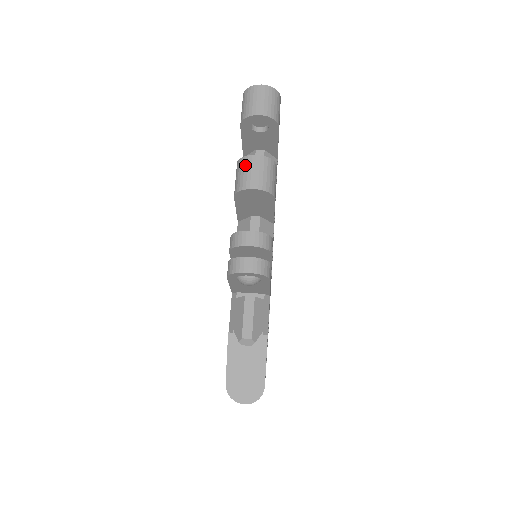
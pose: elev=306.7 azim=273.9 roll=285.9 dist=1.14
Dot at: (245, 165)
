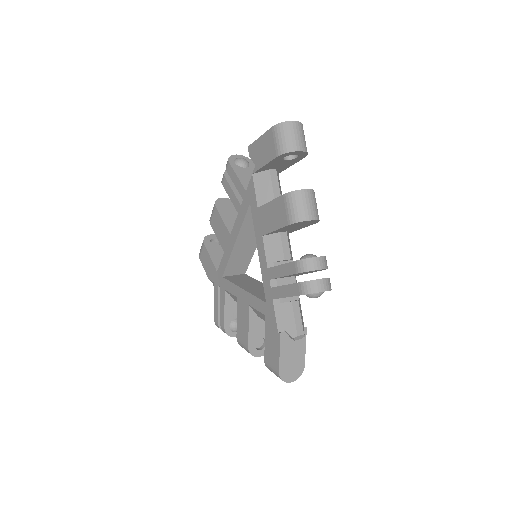
Dot at: (300, 199)
